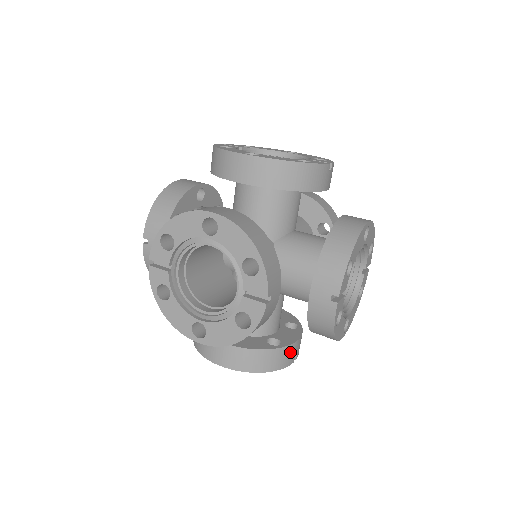
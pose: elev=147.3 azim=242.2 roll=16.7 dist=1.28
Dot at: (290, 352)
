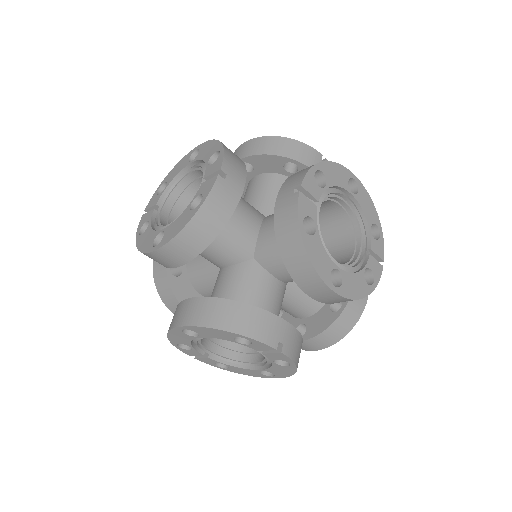
Dot at: (269, 324)
